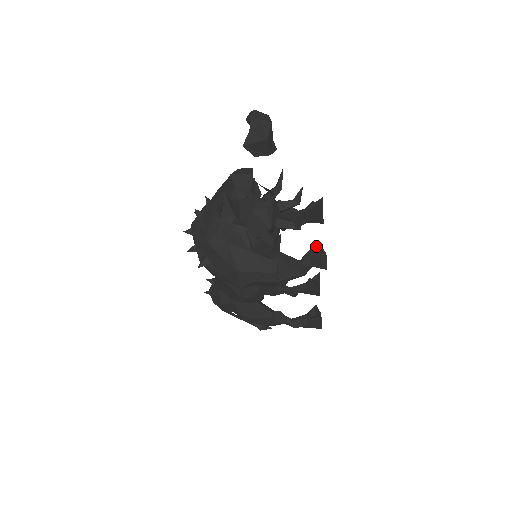
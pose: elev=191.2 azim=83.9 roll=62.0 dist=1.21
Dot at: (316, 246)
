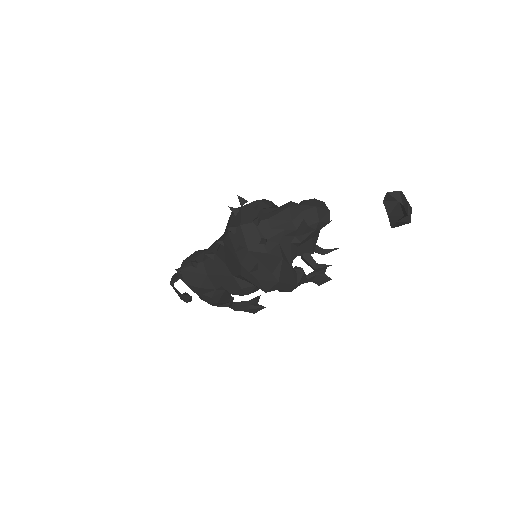
Dot at: occluded
